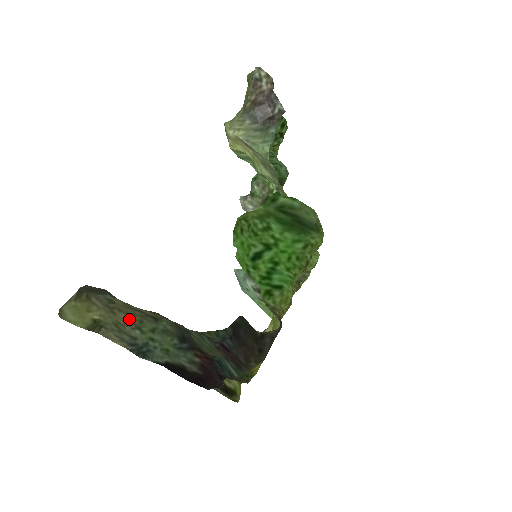
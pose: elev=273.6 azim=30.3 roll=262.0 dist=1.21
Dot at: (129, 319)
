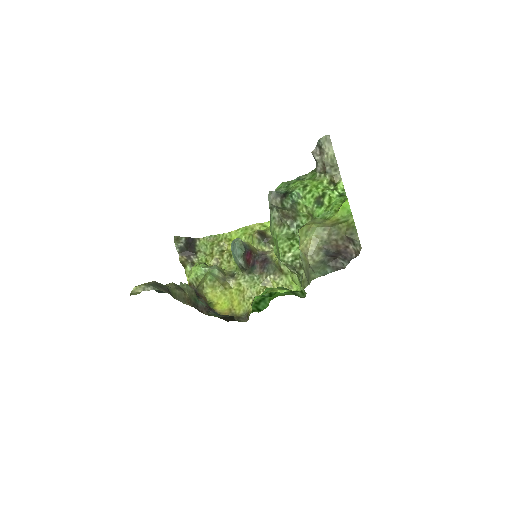
Dot at: (166, 284)
